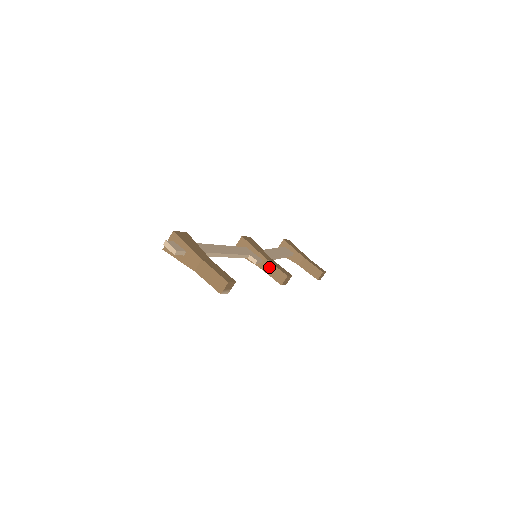
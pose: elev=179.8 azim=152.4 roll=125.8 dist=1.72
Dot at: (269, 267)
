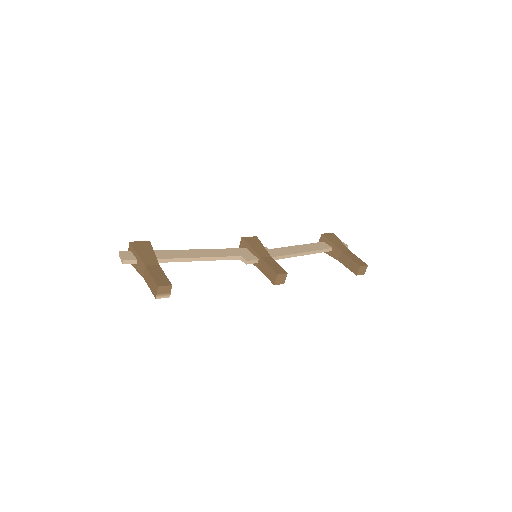
Dot at: (264, 266)
